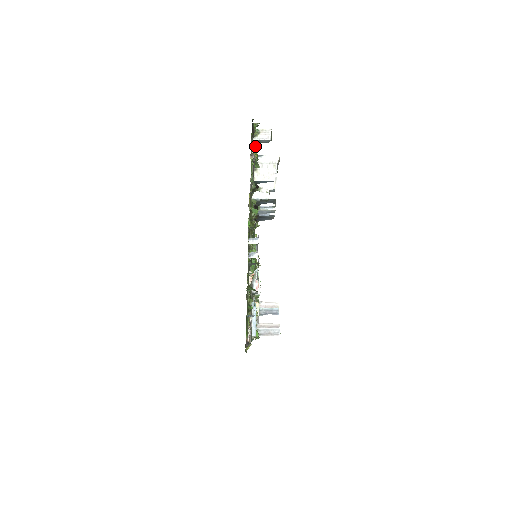
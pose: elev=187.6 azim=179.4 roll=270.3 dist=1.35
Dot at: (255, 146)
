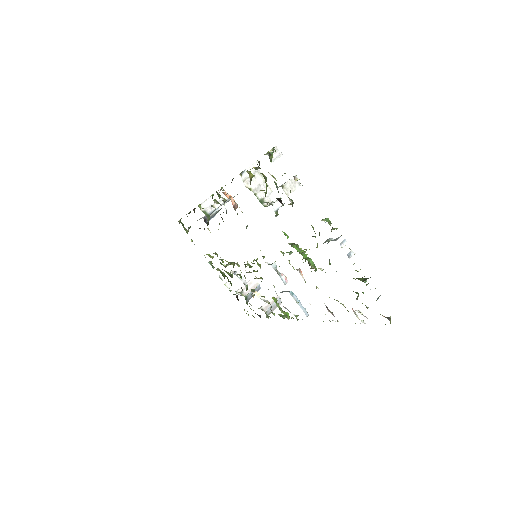
Dot at: (259, 167)
